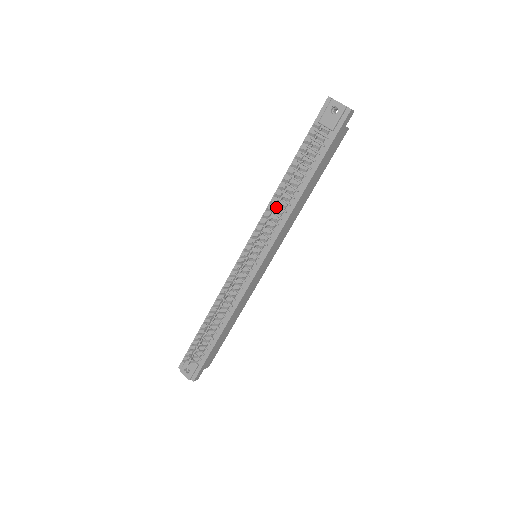
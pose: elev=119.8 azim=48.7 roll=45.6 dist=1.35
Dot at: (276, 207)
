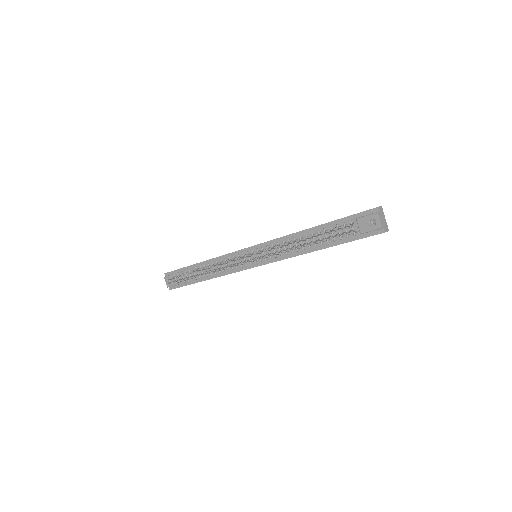
Dot at: occluded
